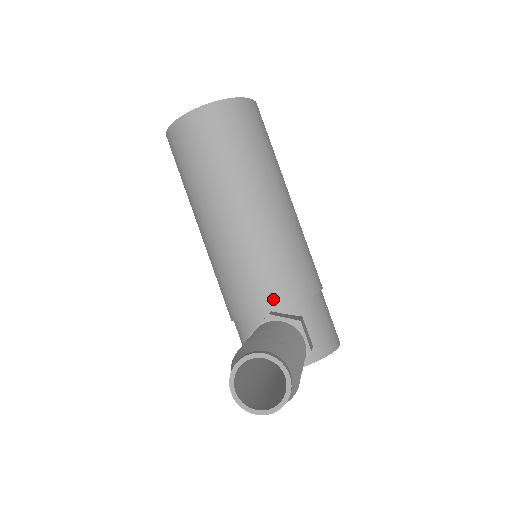
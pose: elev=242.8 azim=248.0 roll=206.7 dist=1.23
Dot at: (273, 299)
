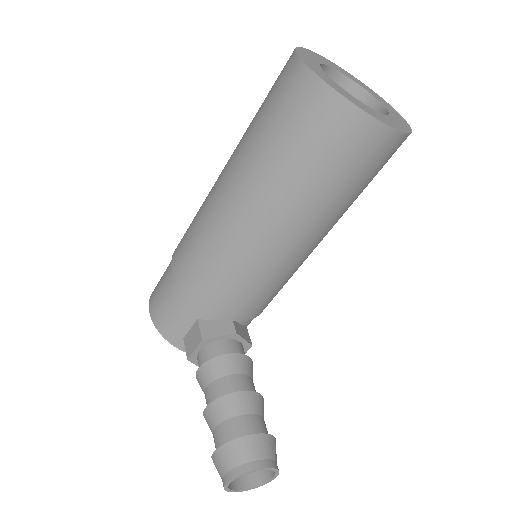
Dot at: (245, 314)
